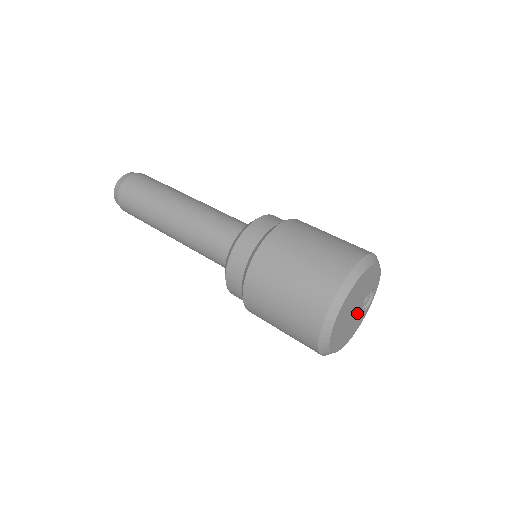
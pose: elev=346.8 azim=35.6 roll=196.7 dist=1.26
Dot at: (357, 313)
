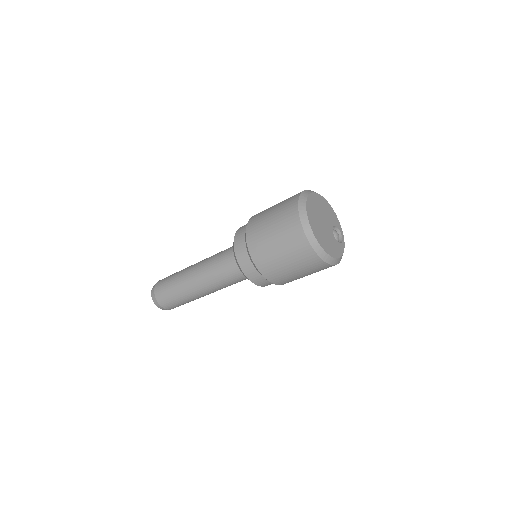
Dot at: (330, 233)
